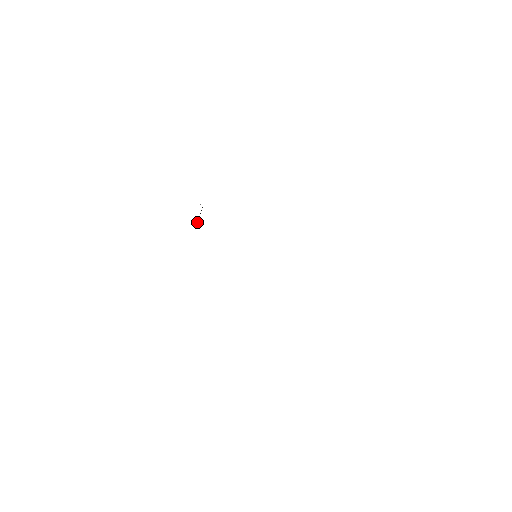
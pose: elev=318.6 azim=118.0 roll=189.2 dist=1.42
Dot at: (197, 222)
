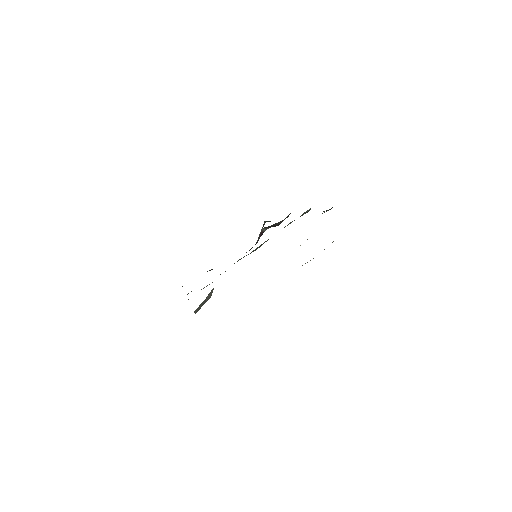
Dot at: (256, 243)
